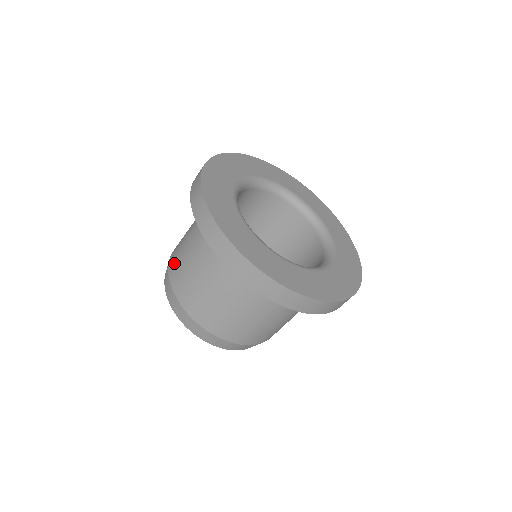
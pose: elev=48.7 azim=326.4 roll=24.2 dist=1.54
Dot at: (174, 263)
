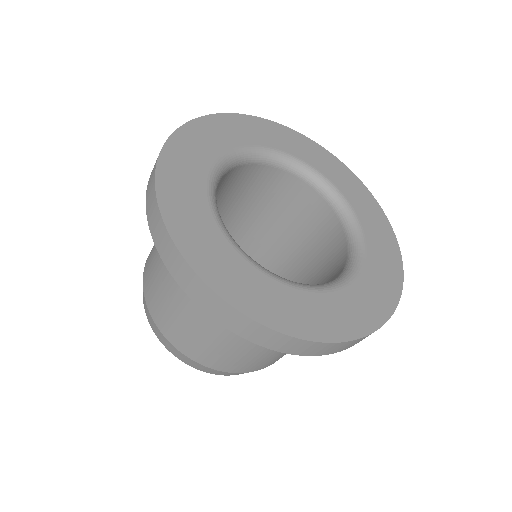
Dot at: (156, 308)
